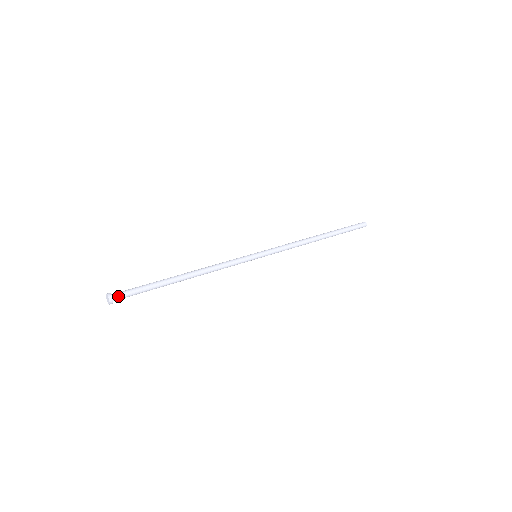
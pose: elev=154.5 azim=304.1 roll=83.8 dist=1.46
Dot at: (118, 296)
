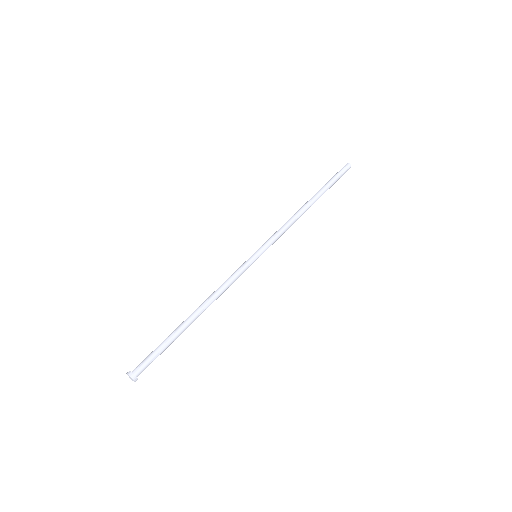
Dot at: (140, 371)
